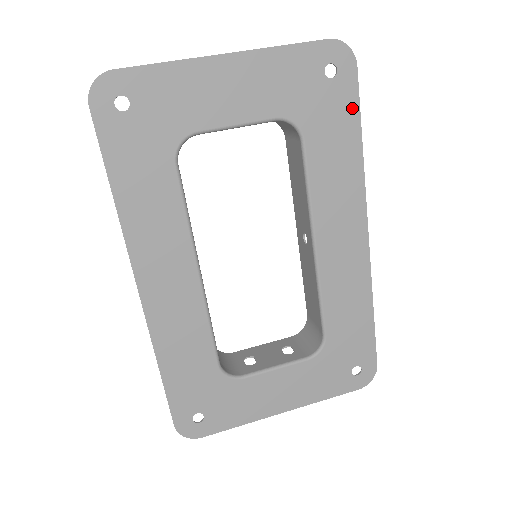
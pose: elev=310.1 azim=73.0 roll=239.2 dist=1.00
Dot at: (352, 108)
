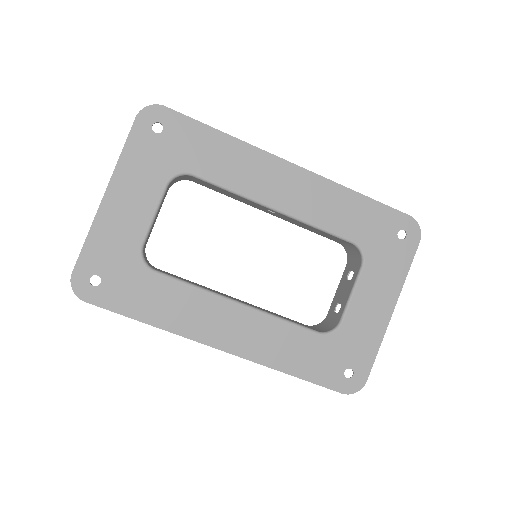
Dot at: (193, 126)
